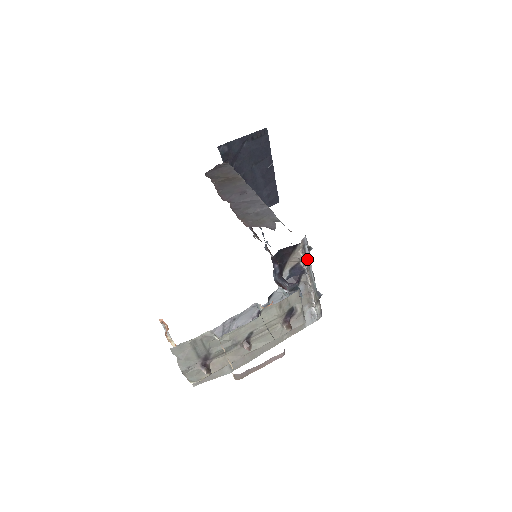
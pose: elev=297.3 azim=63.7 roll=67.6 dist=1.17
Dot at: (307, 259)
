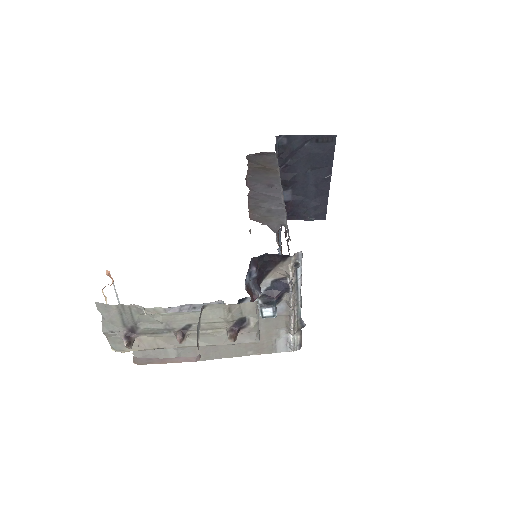
Dot at: (297, 278)
